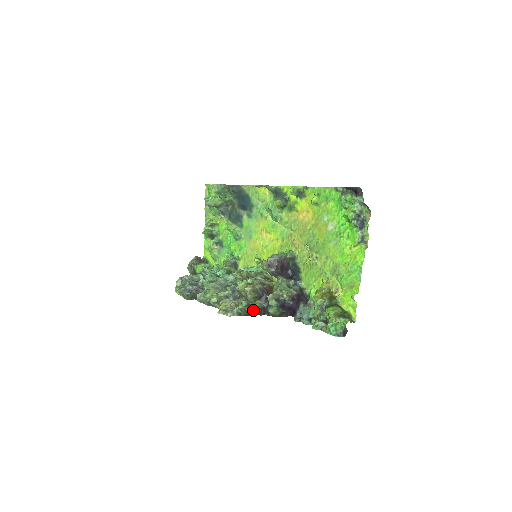
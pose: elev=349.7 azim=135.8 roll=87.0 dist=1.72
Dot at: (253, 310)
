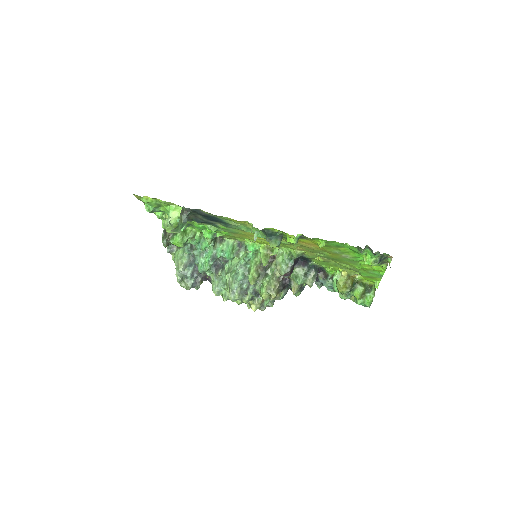
Dot at: occluded
